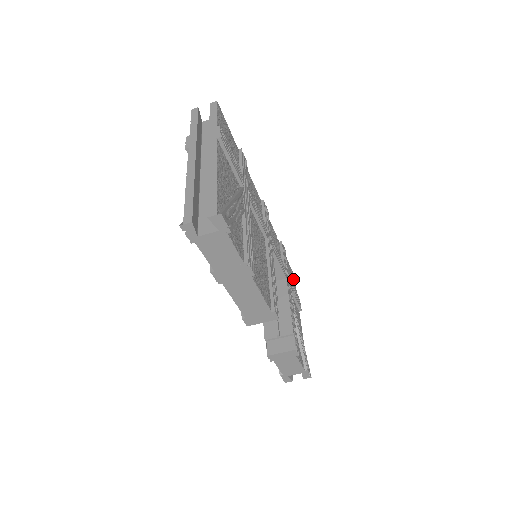
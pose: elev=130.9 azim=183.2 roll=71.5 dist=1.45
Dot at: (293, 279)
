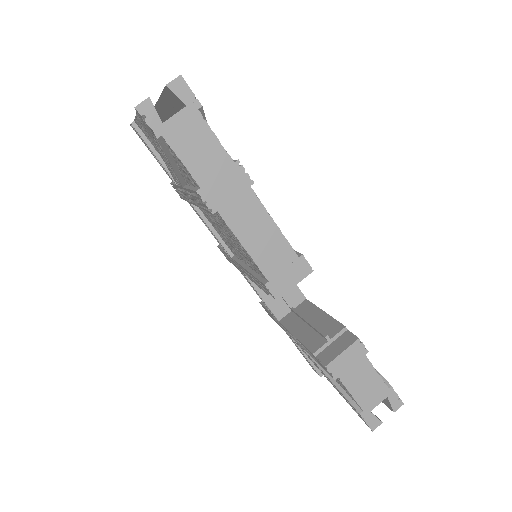
Dot at: occluded
